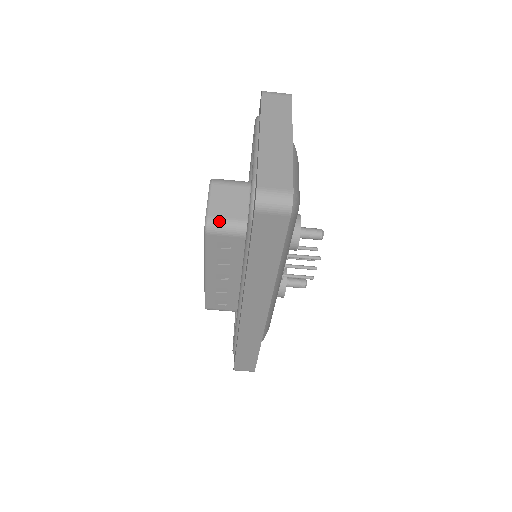
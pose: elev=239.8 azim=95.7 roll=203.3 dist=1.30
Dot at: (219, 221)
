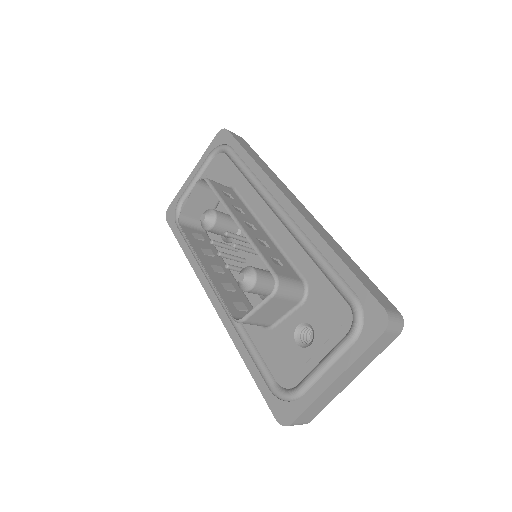
Dot at: (251, 324)
